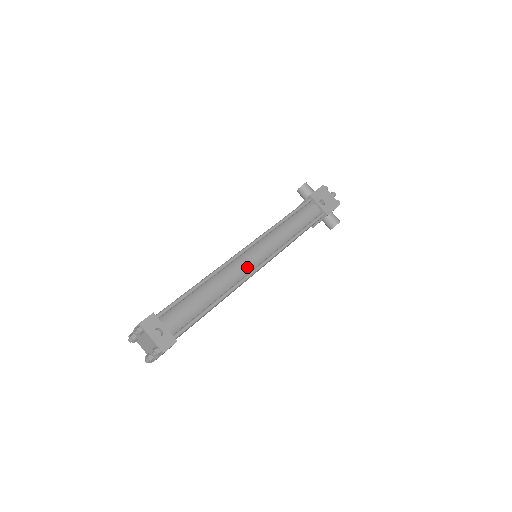
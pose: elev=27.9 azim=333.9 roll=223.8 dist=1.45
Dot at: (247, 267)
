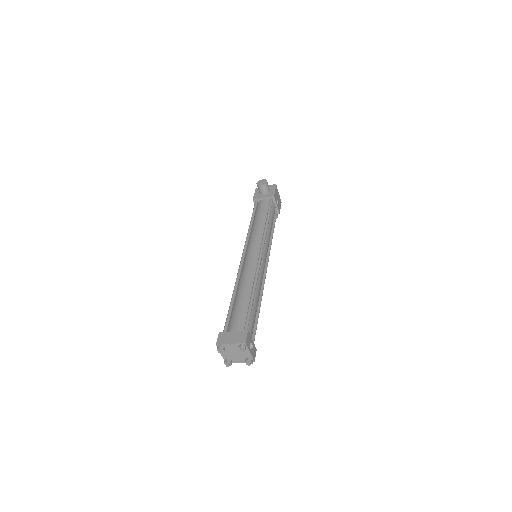
Dot at: occluded
